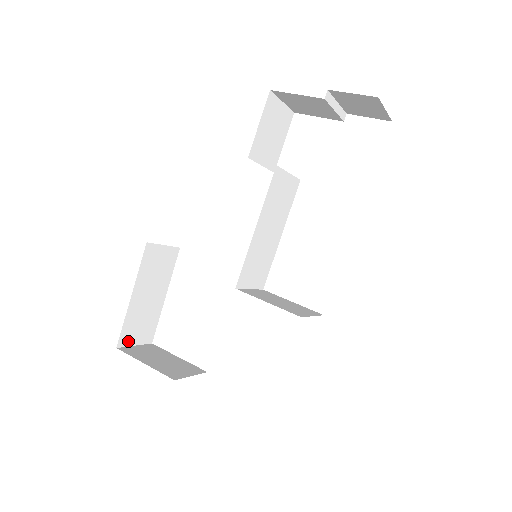
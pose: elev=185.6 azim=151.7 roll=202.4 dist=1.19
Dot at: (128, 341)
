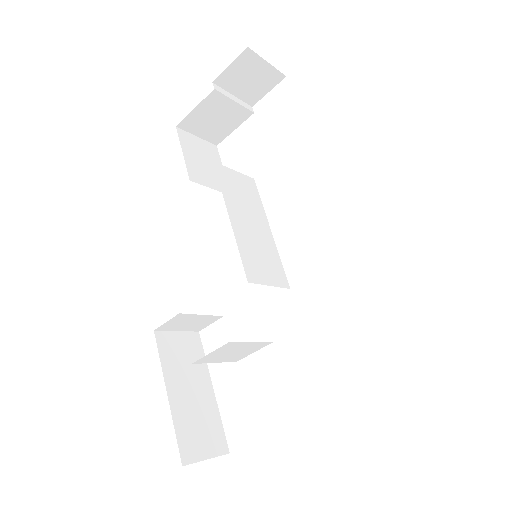
Dot at: (194, 455)
